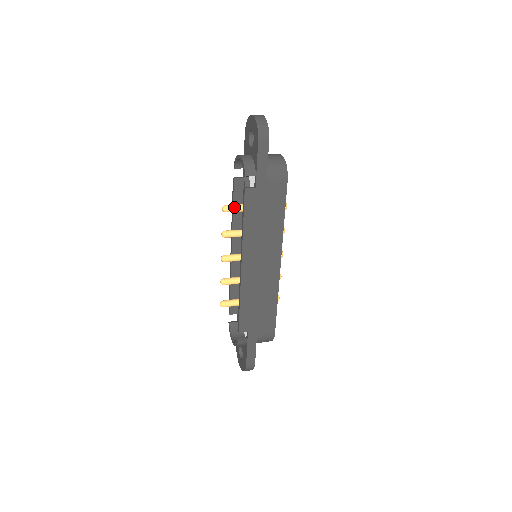
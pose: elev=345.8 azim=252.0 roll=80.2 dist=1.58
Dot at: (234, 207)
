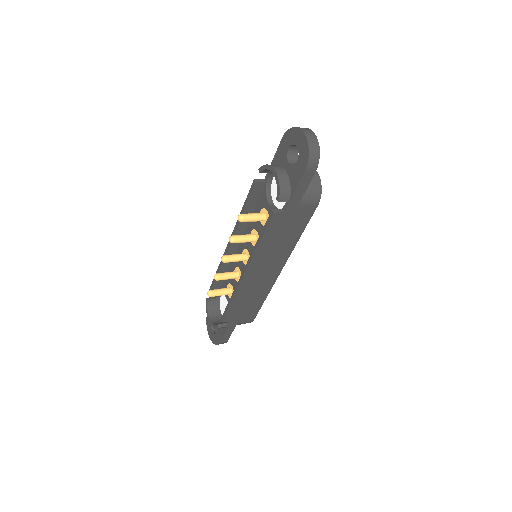
Dot at: (251, 218)
